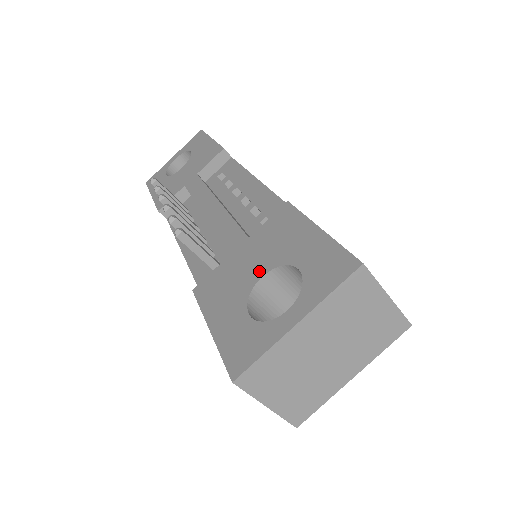
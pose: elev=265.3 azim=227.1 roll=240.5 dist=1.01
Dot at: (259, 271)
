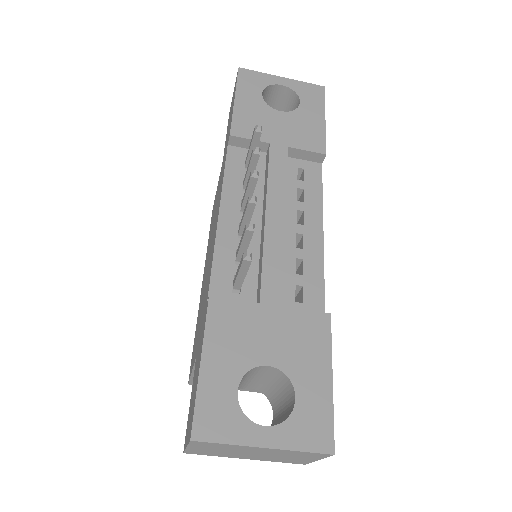
Dot at: (269, 357)
